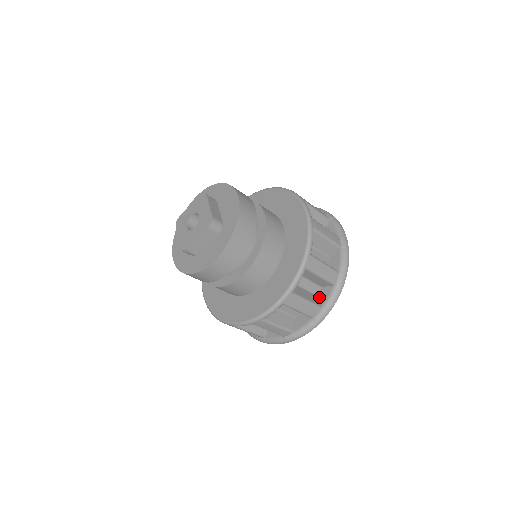
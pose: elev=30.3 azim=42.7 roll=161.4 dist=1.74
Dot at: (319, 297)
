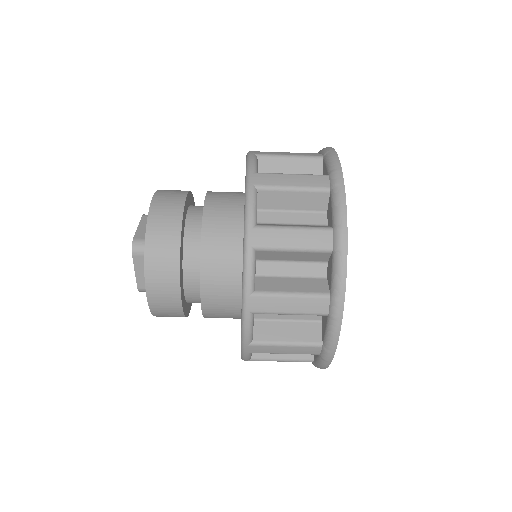
Dot at: (327, 279)
